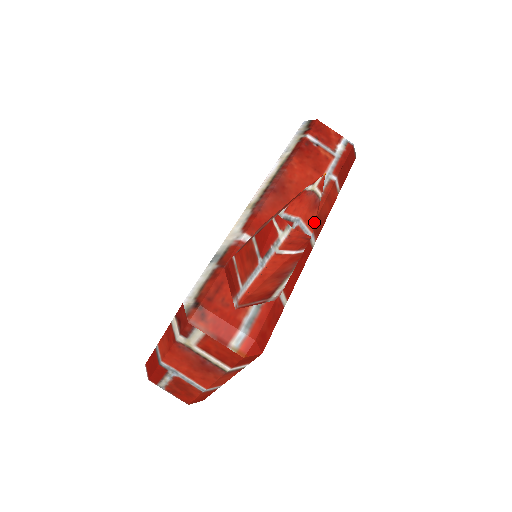
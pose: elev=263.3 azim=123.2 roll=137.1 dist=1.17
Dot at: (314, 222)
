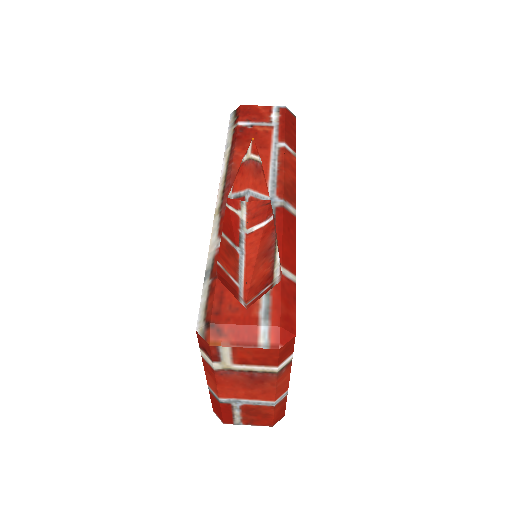
Dot at: (265, 186)
